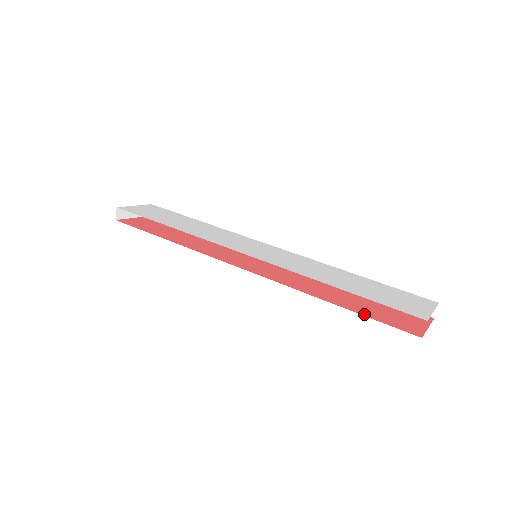
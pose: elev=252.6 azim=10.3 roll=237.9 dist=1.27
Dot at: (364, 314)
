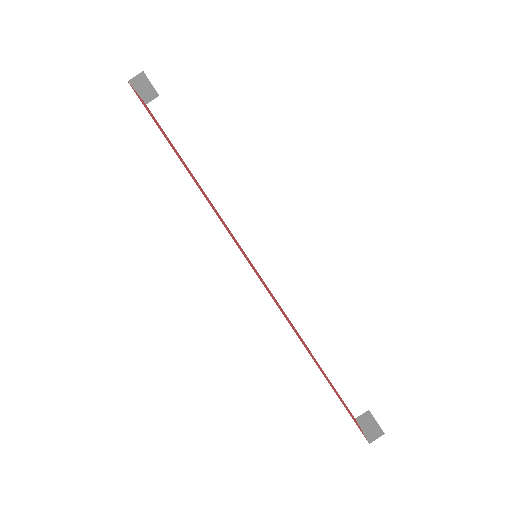
Dot at: occluded
